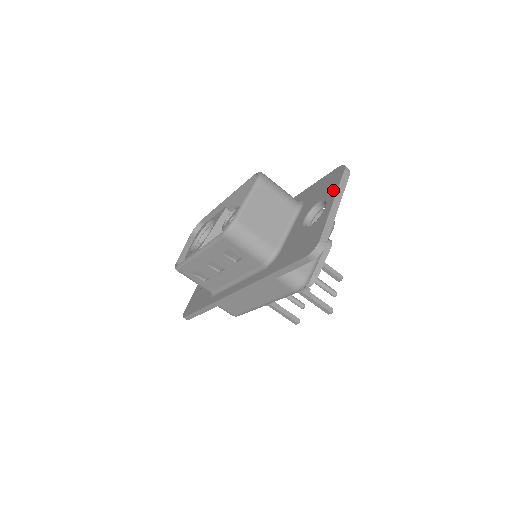
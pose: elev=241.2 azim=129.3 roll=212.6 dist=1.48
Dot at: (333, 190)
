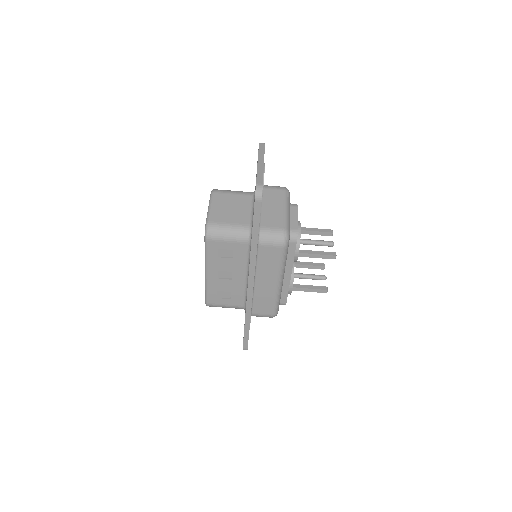
Dot at: occluded
